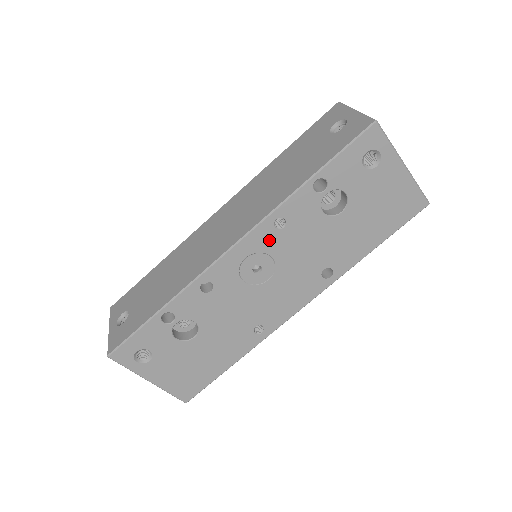
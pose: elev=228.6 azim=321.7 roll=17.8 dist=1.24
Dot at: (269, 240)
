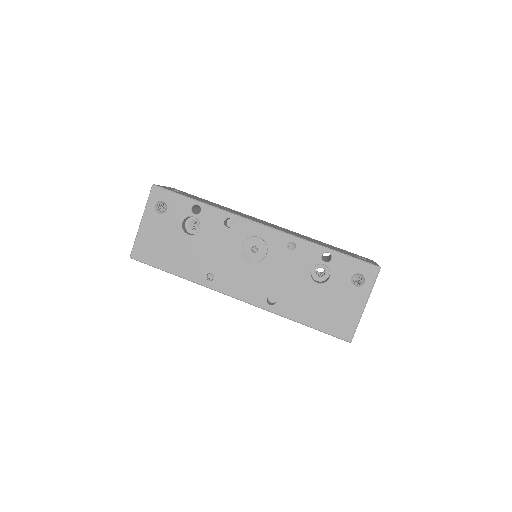
Dot at: (277, 245)
